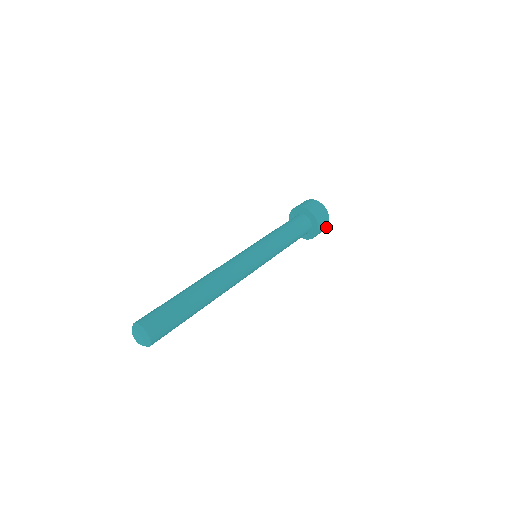
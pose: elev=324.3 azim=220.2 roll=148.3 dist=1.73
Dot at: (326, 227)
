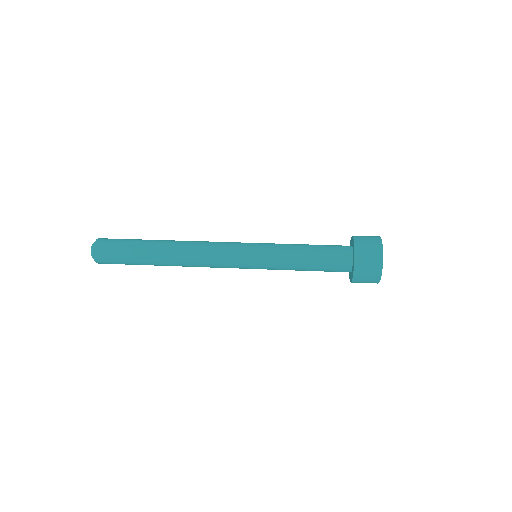
Dot at: (379, 268)
